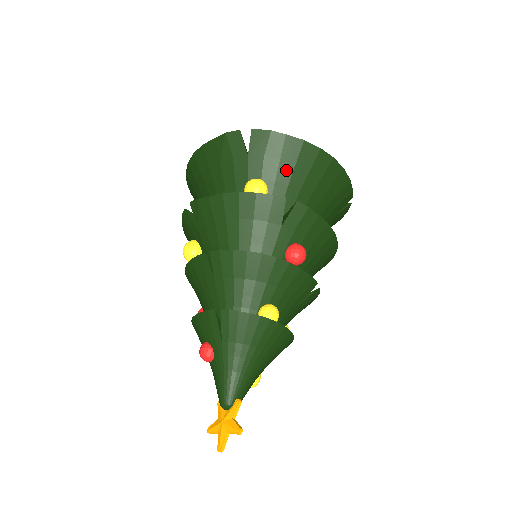
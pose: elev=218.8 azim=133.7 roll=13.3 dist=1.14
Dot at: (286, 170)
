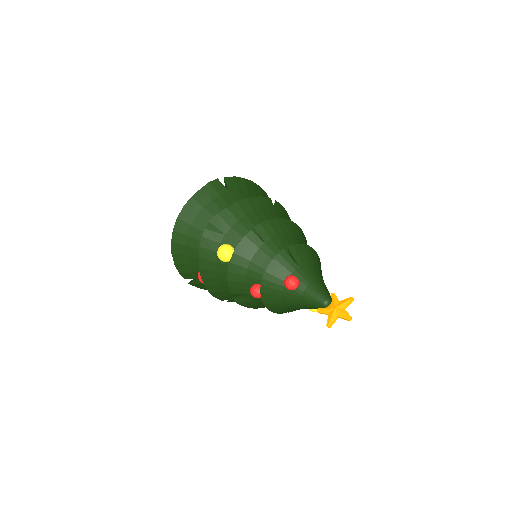
Dot at: (253, 196)
